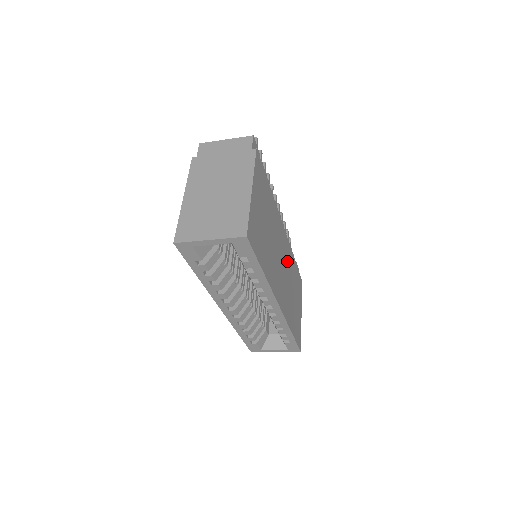
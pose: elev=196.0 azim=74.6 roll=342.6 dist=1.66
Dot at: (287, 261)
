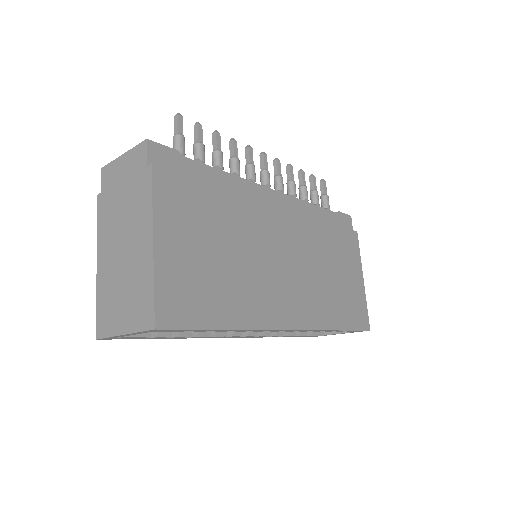
Dot at: (302, 244)
